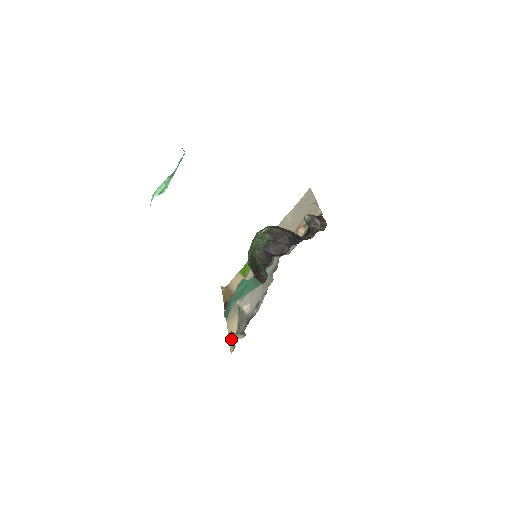
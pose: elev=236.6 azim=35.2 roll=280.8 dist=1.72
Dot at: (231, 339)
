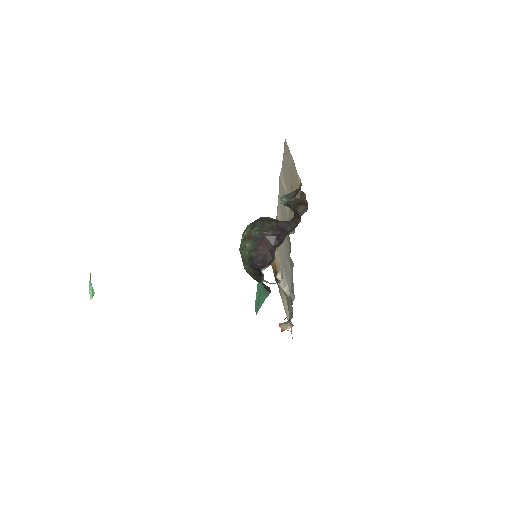
Dot at: occluded
